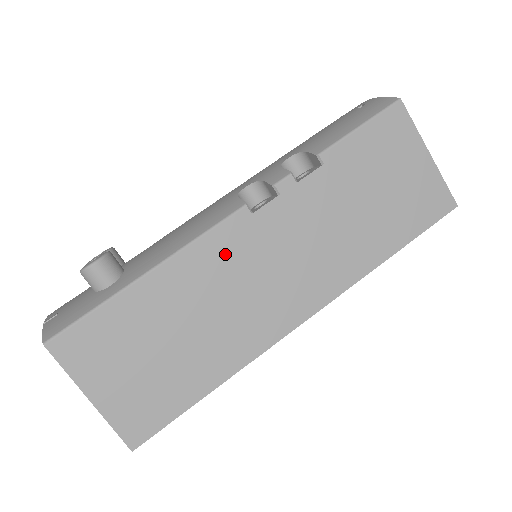
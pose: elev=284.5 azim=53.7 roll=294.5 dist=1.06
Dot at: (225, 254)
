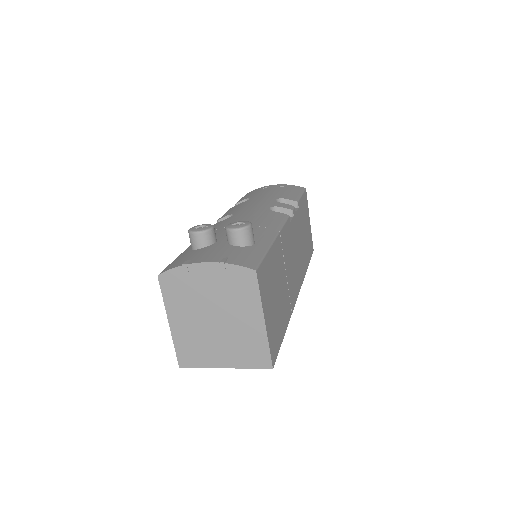
Dot at: (287, 241)
